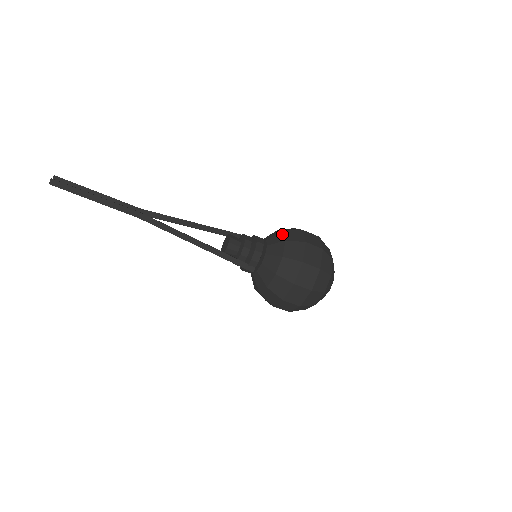
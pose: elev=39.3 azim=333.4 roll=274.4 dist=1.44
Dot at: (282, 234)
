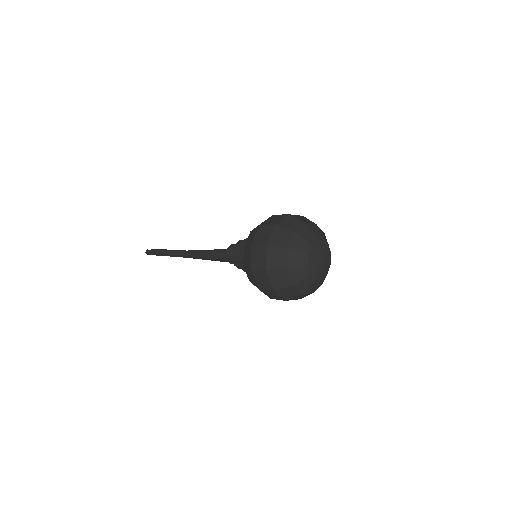
Dot at: occluded
